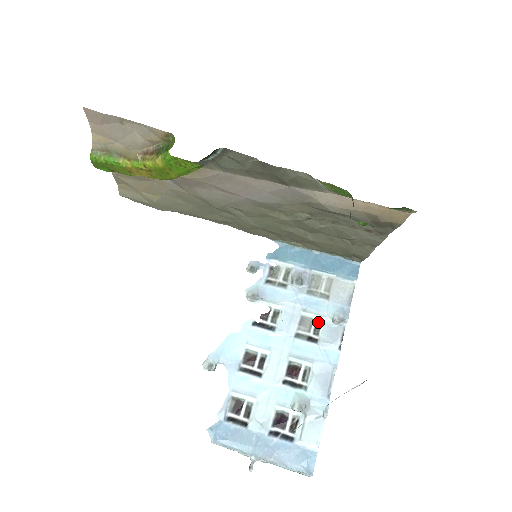
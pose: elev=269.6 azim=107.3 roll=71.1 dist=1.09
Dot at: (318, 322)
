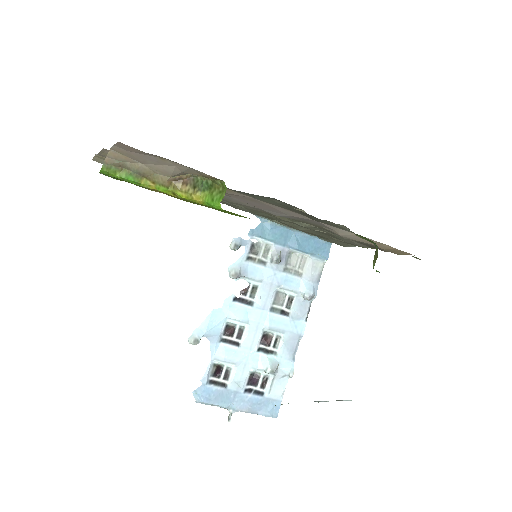
Dot at: (290, 297)
